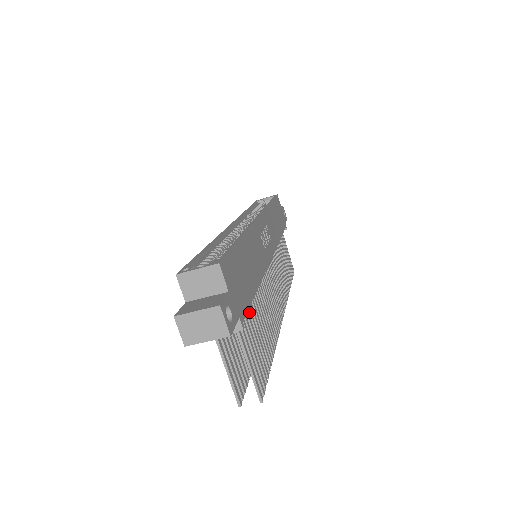
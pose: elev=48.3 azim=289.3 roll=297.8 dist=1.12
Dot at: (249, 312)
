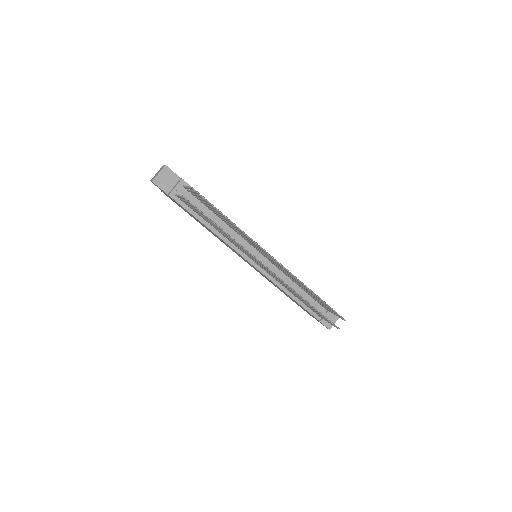
Dot at: (206, 205)
